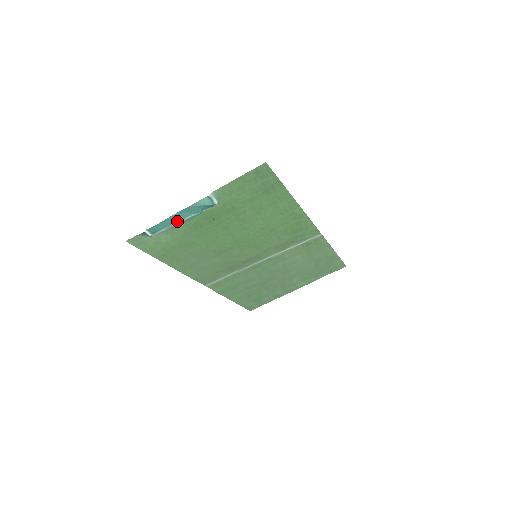
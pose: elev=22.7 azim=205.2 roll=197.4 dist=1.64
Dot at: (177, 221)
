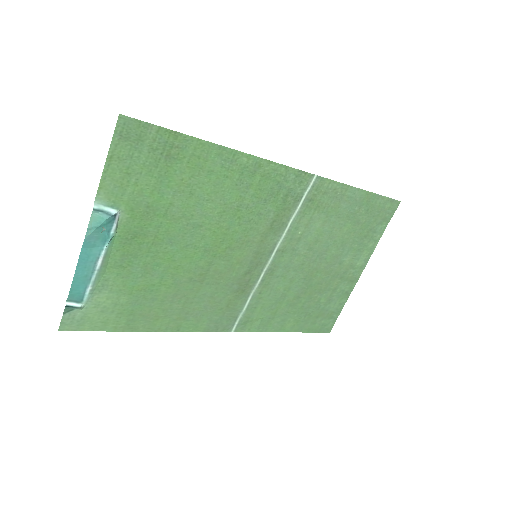
Dot at: (93, 267)
